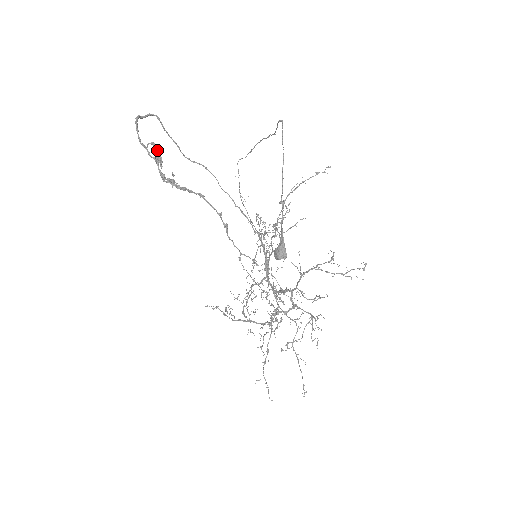
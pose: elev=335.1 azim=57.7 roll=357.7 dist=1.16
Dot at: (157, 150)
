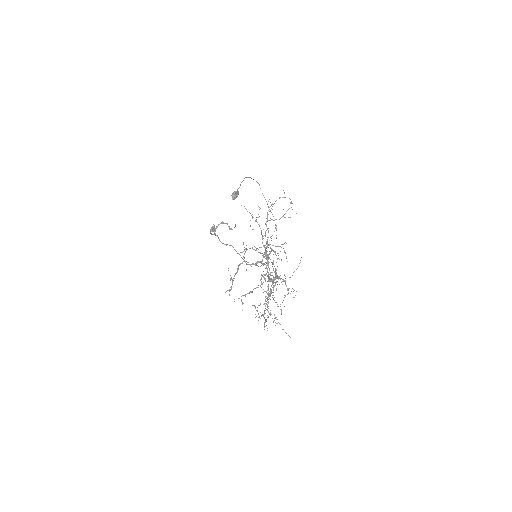
Dot at: occluded
